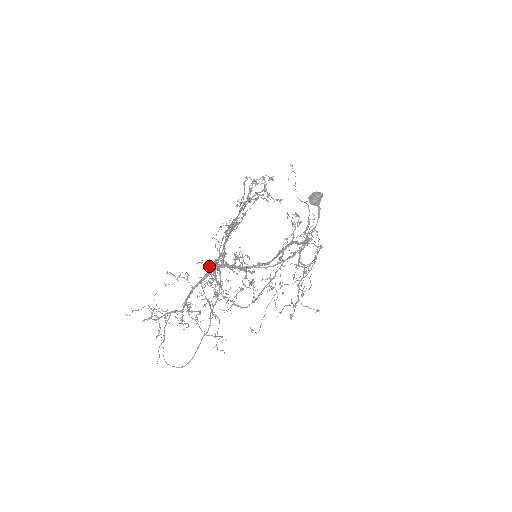
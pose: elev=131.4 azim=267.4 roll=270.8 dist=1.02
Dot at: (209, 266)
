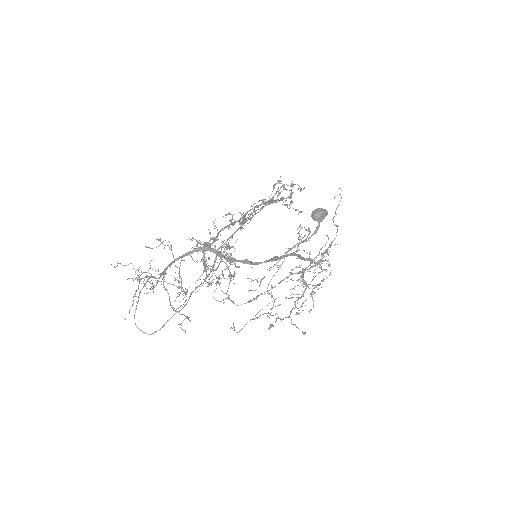
Dot at: occluded
